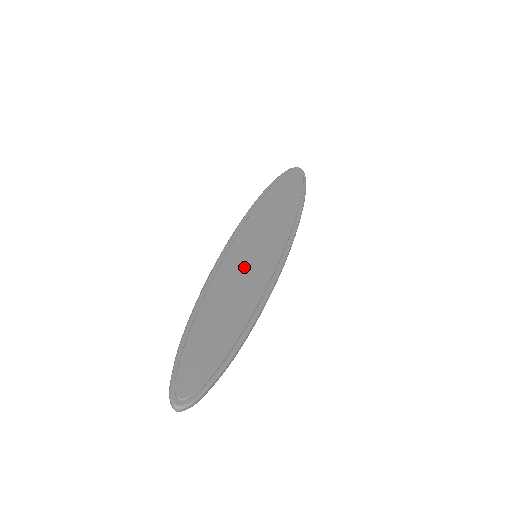
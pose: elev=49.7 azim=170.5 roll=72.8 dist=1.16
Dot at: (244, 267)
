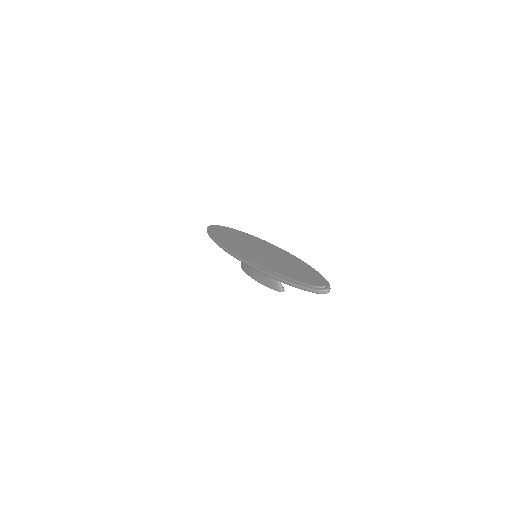
Dot at: (264, 255)
